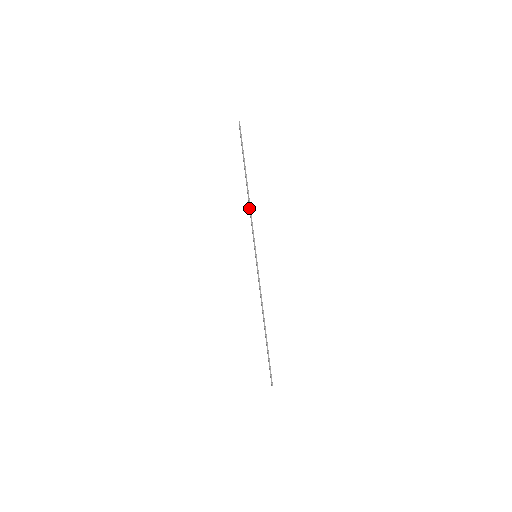
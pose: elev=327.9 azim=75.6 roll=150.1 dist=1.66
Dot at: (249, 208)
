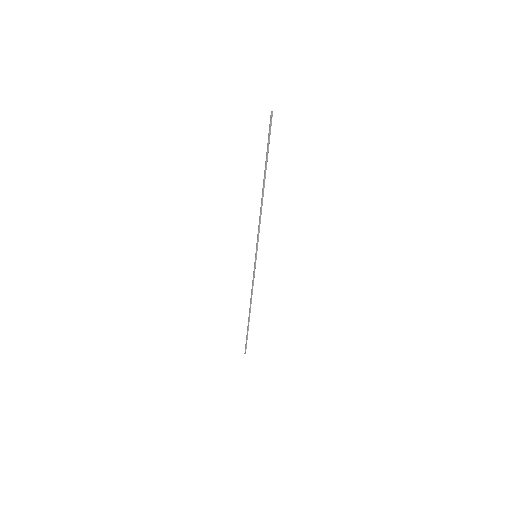
Dot at: (260, 211)
